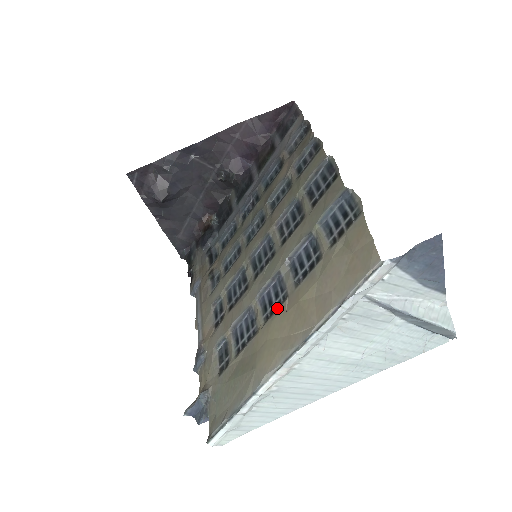
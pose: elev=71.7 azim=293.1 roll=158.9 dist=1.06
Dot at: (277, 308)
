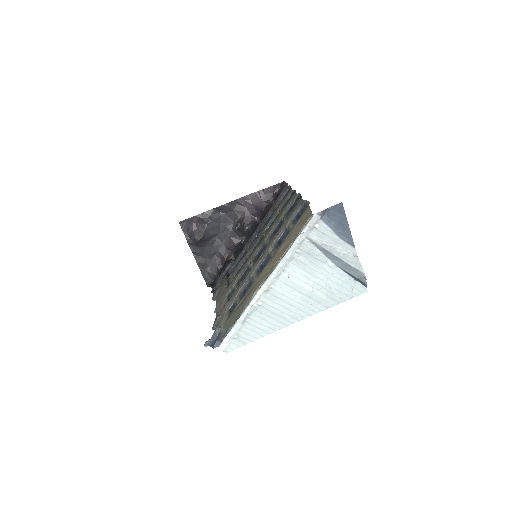
Dot at: (265, 266)
